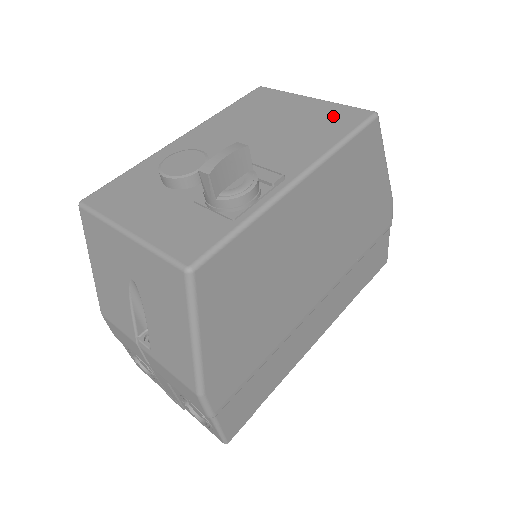
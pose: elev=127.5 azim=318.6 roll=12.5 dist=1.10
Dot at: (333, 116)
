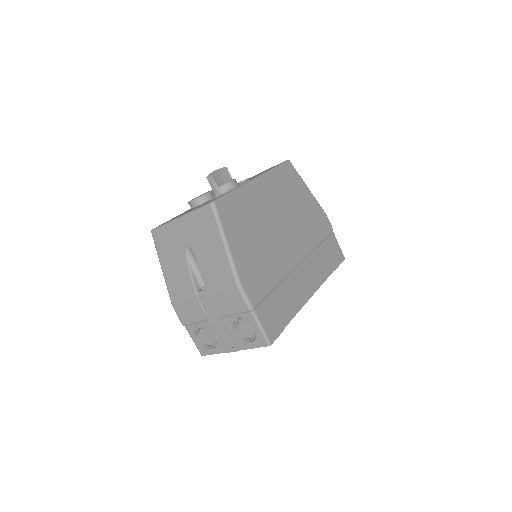
Dot at: occluded
